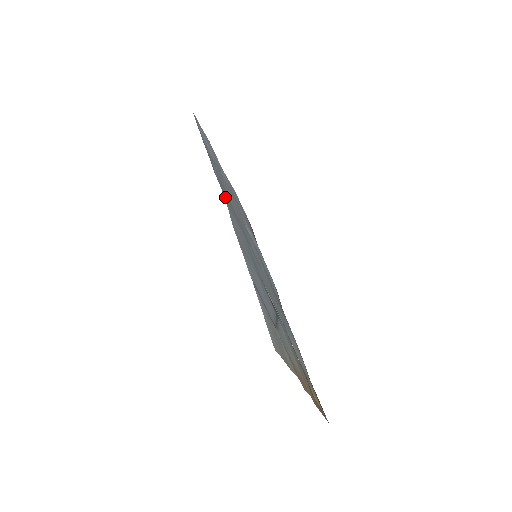
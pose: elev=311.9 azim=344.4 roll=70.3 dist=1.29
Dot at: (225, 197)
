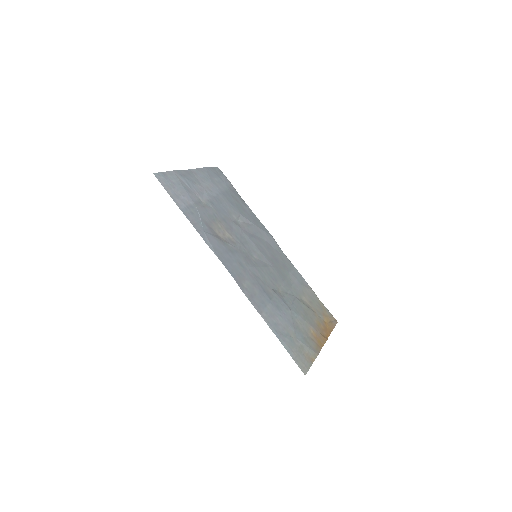
Dot at: (225, 263)
